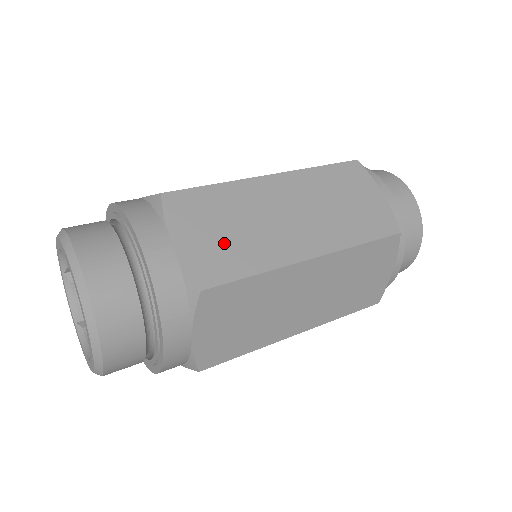
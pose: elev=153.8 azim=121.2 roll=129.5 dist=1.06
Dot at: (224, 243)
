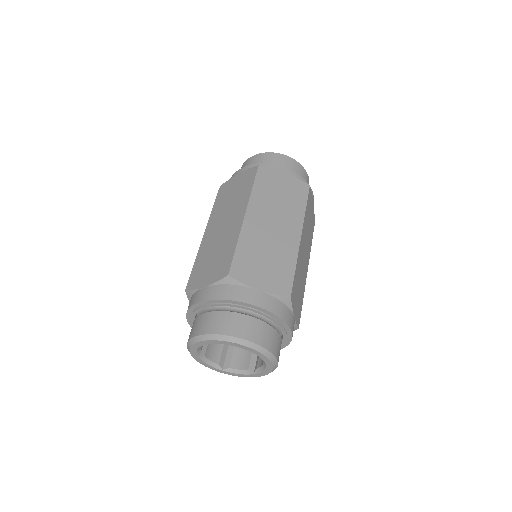
Dot at: (299, 297)
